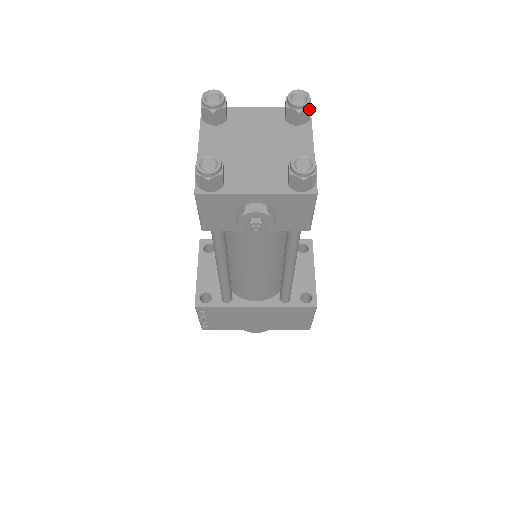
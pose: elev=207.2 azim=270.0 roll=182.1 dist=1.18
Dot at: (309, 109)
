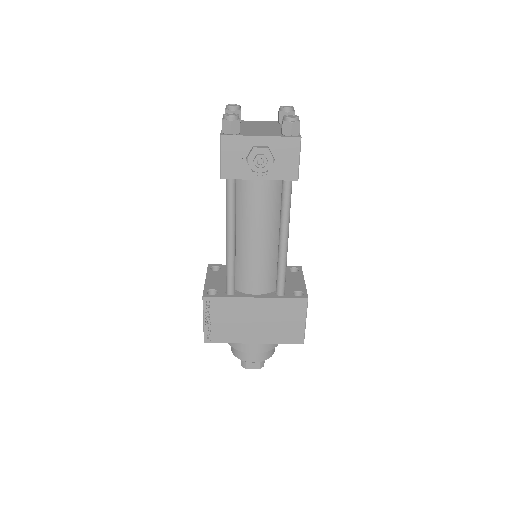
Dot at: (293, 113)
